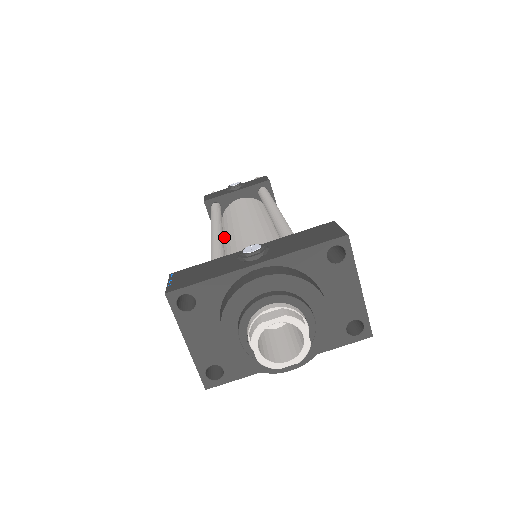
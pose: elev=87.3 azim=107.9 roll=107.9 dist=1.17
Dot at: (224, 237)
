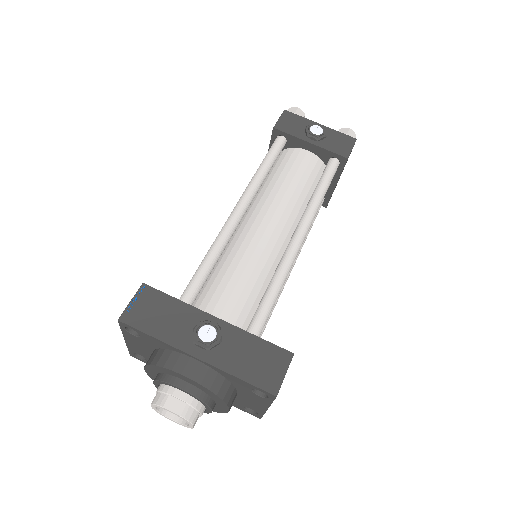
Dot at: (250, 207)
